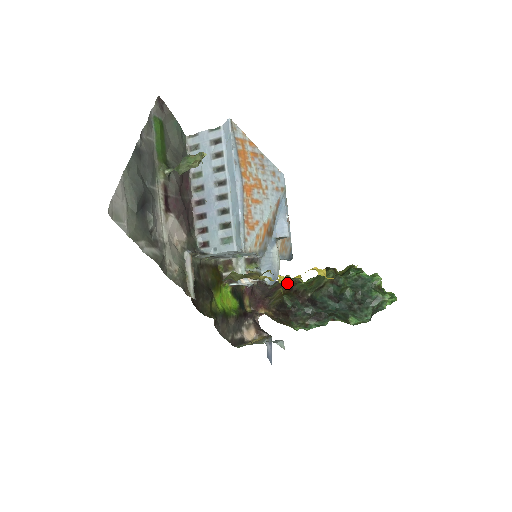
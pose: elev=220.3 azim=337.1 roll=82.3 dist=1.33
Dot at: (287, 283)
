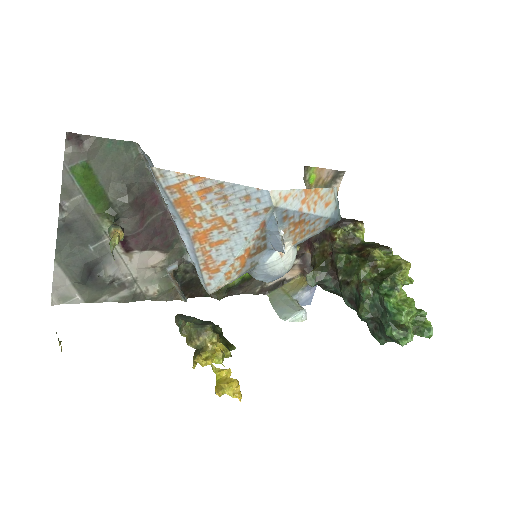
Dot at: (332, 242)
